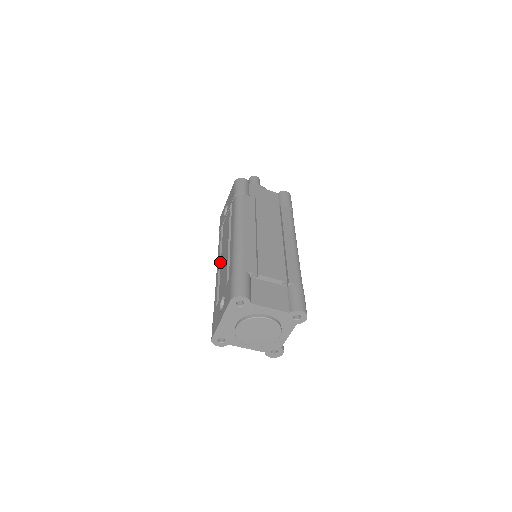
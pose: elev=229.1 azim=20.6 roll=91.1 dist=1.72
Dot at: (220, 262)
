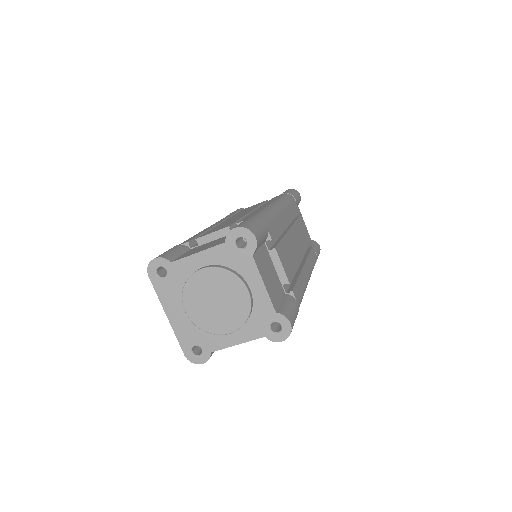
Dot at: occluded
